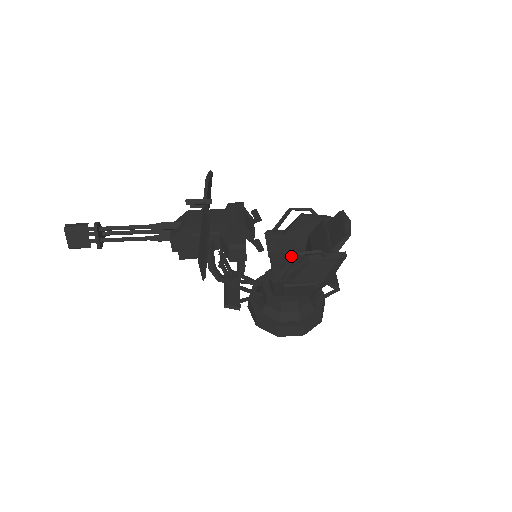
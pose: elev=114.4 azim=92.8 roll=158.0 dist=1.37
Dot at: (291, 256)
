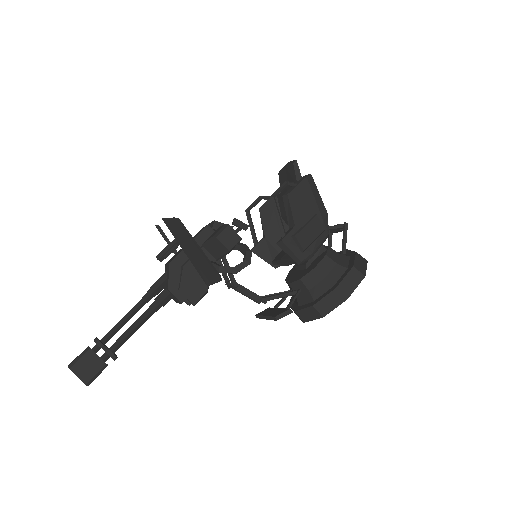
Dot at: occluded
